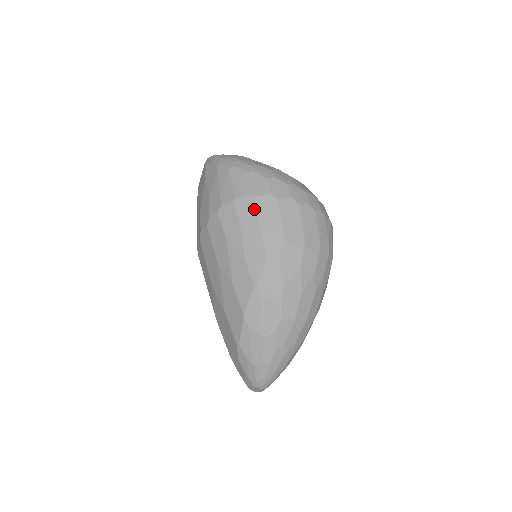
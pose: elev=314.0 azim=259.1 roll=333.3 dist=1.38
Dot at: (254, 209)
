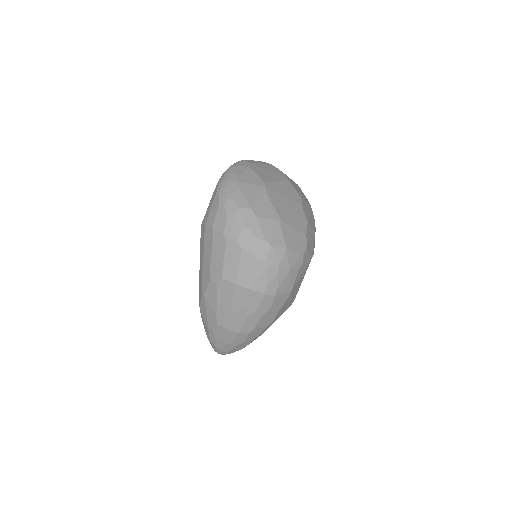
Dot at: (211, 239)
